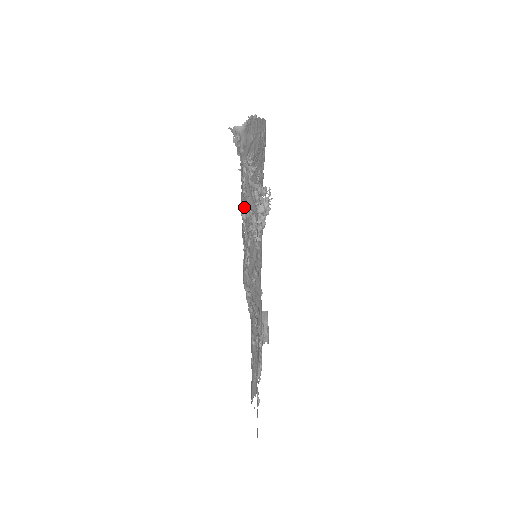
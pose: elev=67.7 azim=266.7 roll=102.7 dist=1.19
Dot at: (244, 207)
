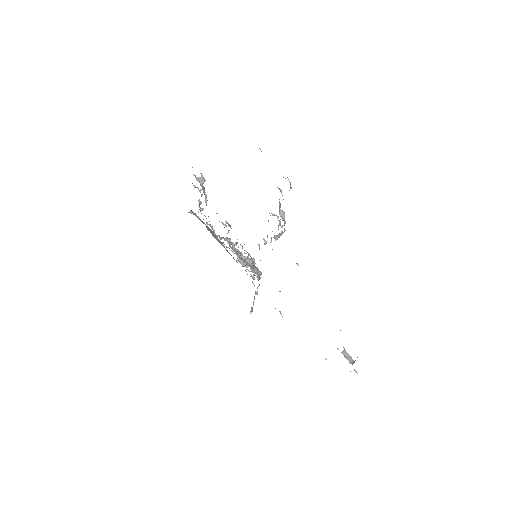
Dot at: occluded
